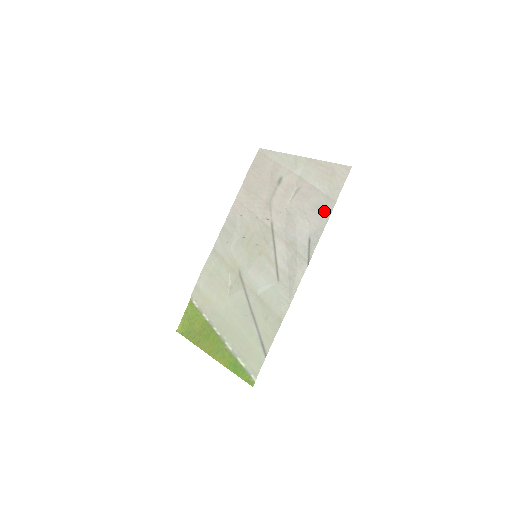
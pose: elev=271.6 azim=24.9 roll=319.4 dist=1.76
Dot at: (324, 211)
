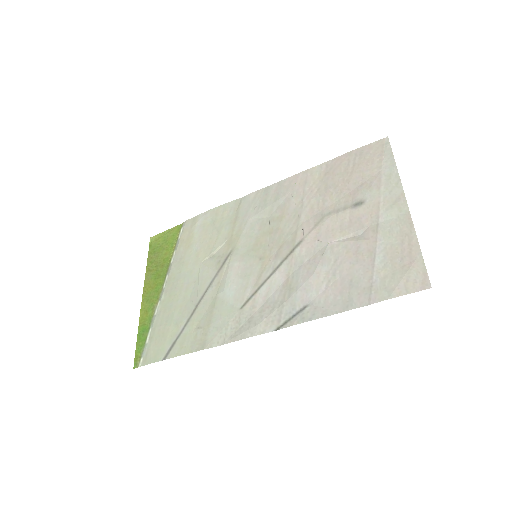
Dot at: (349, 297)
